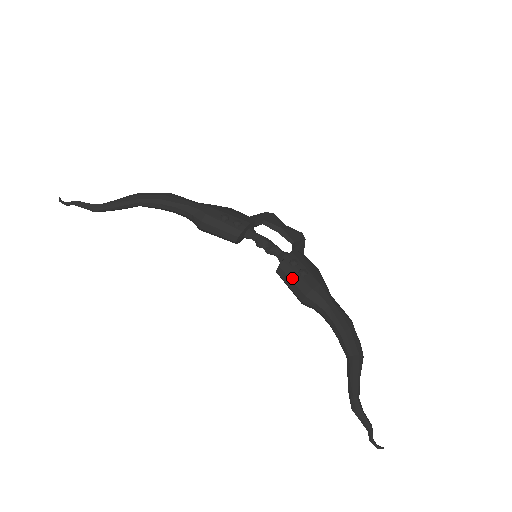
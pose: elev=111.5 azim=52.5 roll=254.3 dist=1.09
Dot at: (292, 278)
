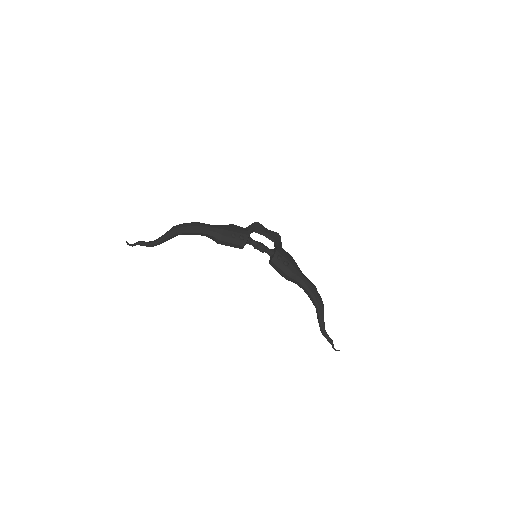
Dot at: (280, 268)
